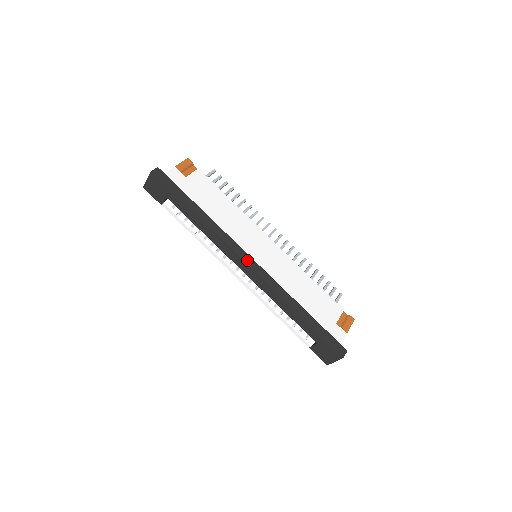
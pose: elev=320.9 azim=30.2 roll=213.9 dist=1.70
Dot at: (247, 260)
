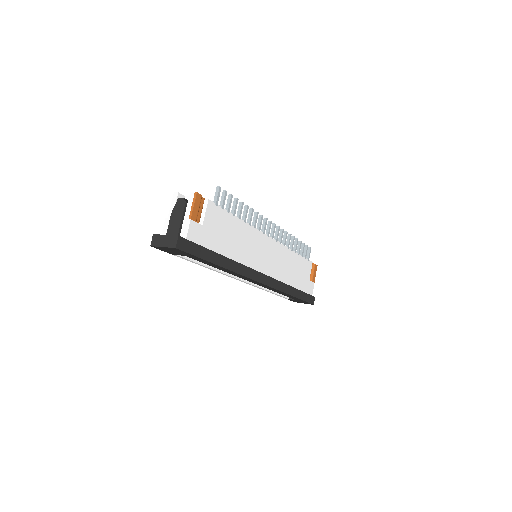
Dot at: (260, 279)
